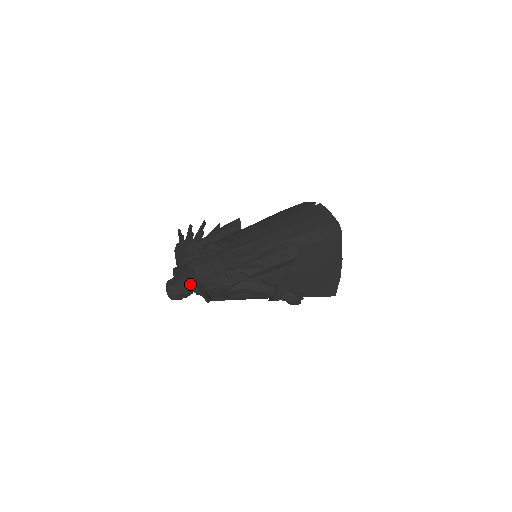
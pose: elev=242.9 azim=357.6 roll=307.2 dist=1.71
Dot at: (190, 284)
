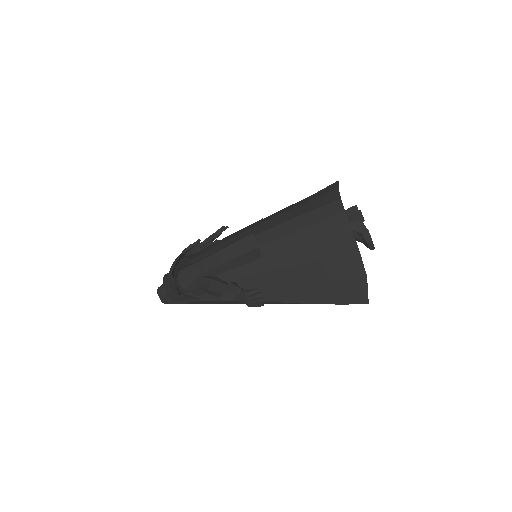
Dot at: occluded
